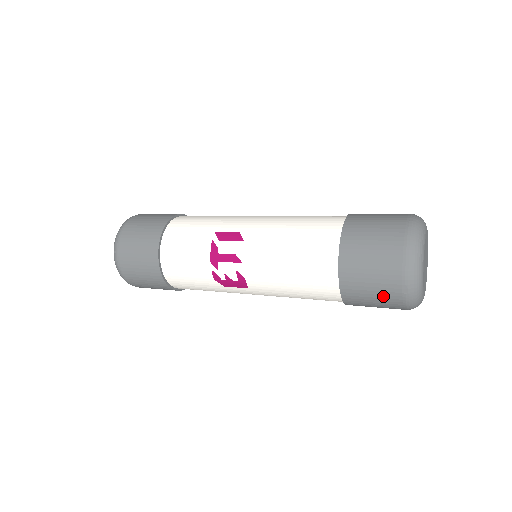
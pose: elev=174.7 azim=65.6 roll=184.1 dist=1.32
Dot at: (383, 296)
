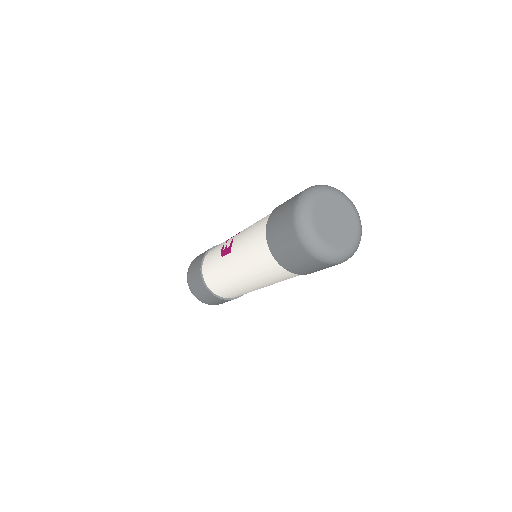
Dot at: (284, 216)
